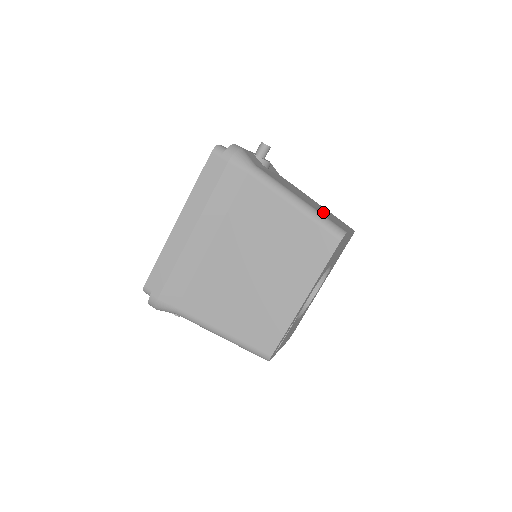
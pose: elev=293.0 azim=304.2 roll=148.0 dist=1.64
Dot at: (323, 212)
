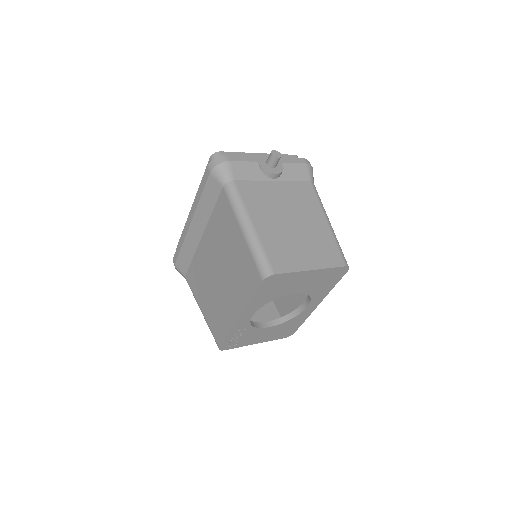
Dot at: (285, 242)
